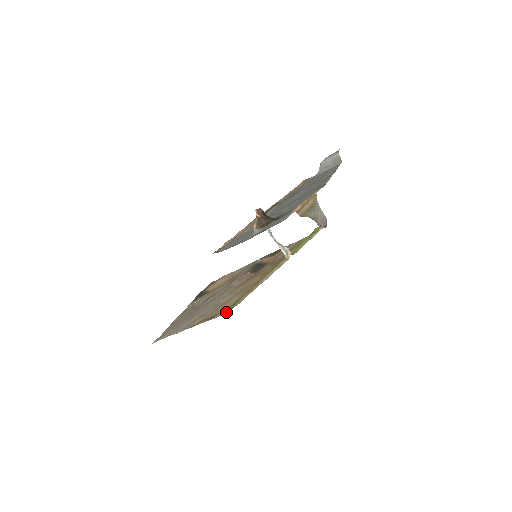
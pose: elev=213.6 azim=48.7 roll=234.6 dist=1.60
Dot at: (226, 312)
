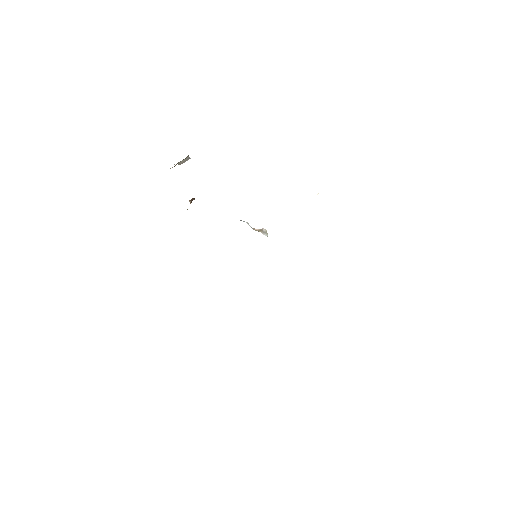
Dot at: occluded
